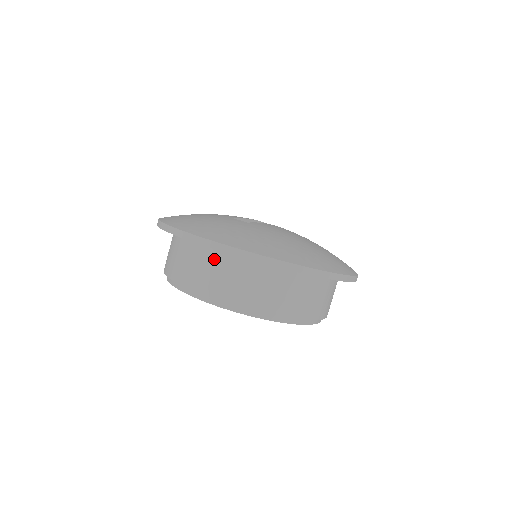
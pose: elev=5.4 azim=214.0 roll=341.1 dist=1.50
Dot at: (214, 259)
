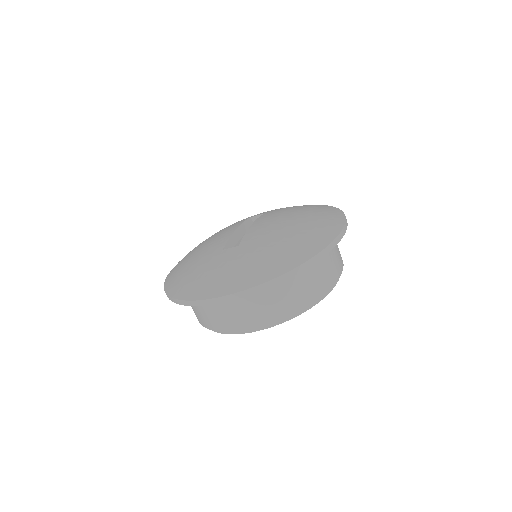
Dot at: (245, 299)
